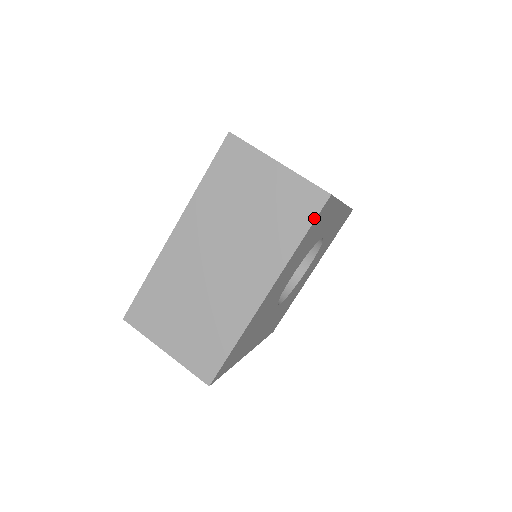
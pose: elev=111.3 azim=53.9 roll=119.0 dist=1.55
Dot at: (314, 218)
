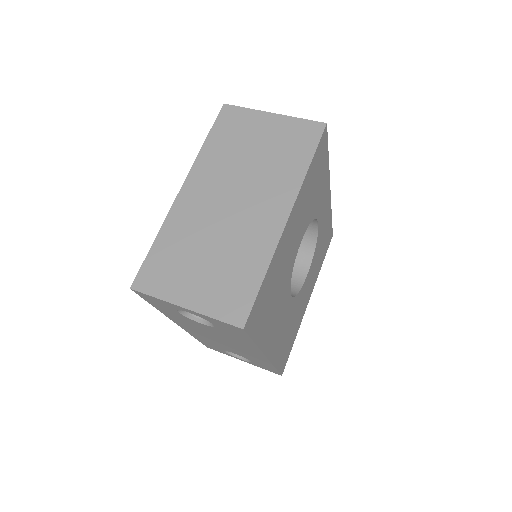
Dot at: (317, 144)
